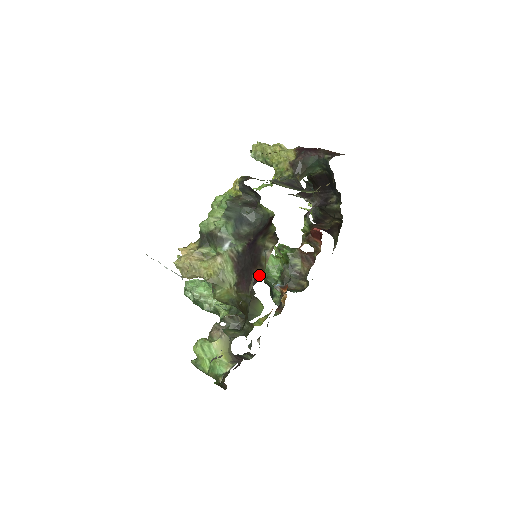
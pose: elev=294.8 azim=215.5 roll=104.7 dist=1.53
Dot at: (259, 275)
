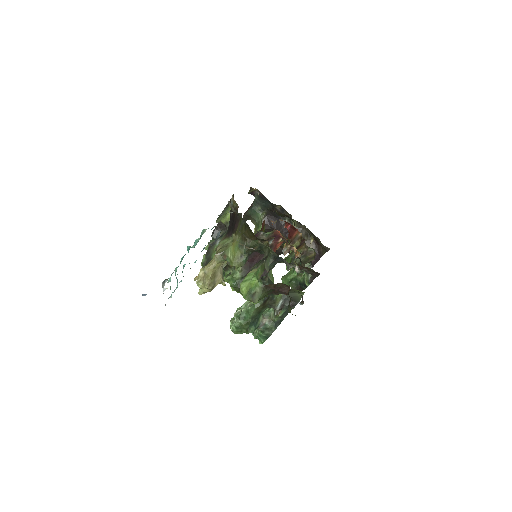
Dot at: (237, 210)
